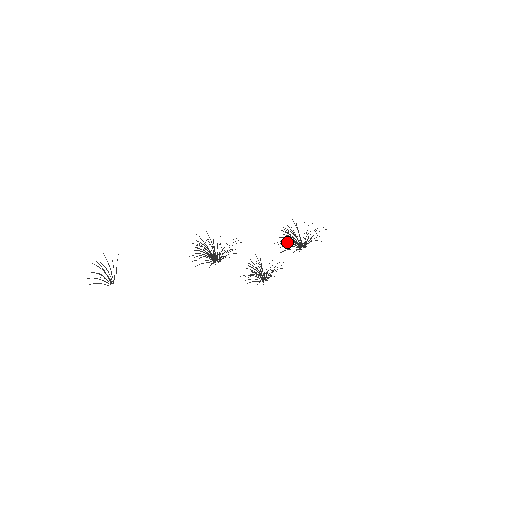
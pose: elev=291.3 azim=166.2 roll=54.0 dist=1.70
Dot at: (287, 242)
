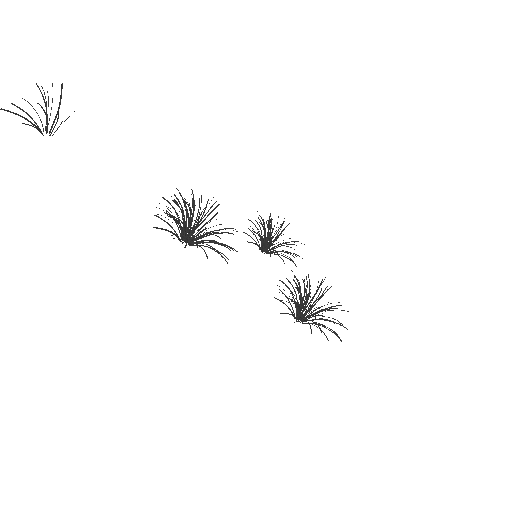
Dot at: occluded
